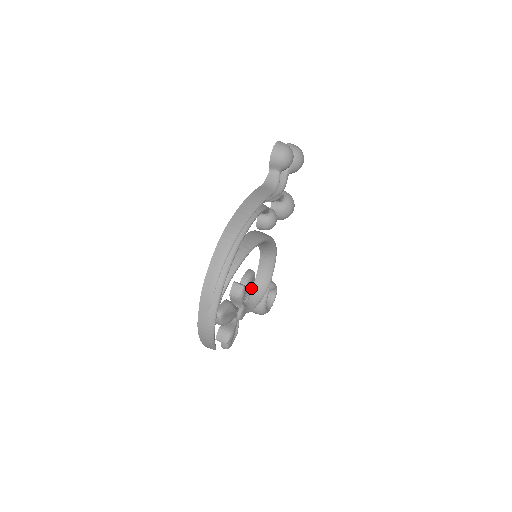
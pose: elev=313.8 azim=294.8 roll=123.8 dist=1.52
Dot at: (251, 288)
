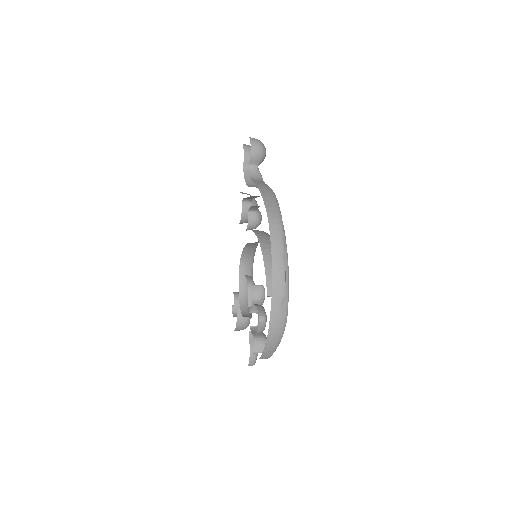
Dot at: occluded
